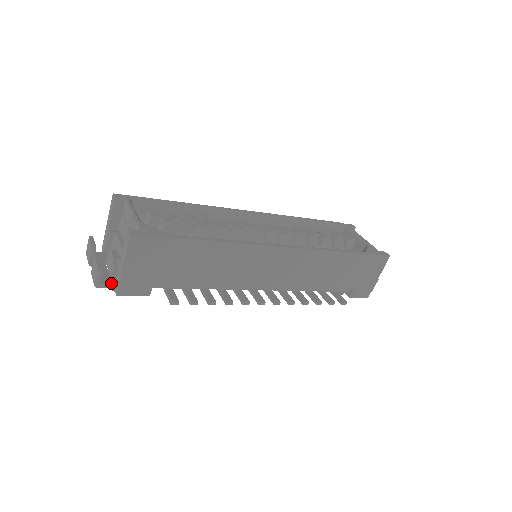
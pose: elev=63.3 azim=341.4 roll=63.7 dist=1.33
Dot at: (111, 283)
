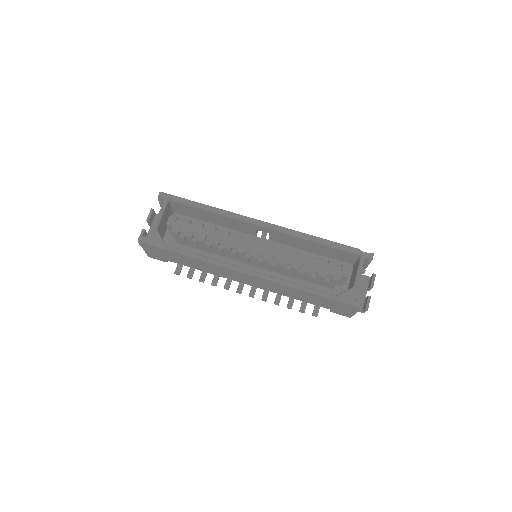
Dot at: occluded
